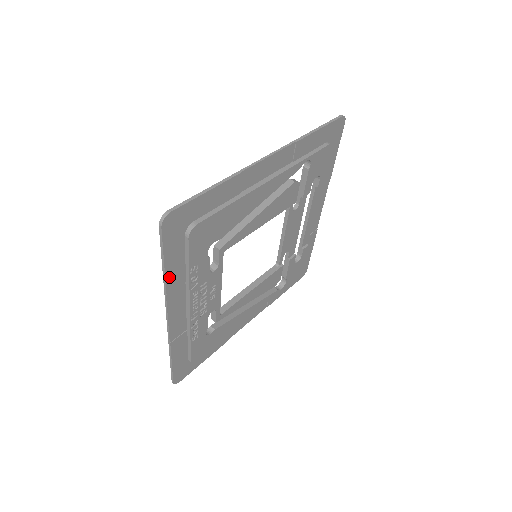
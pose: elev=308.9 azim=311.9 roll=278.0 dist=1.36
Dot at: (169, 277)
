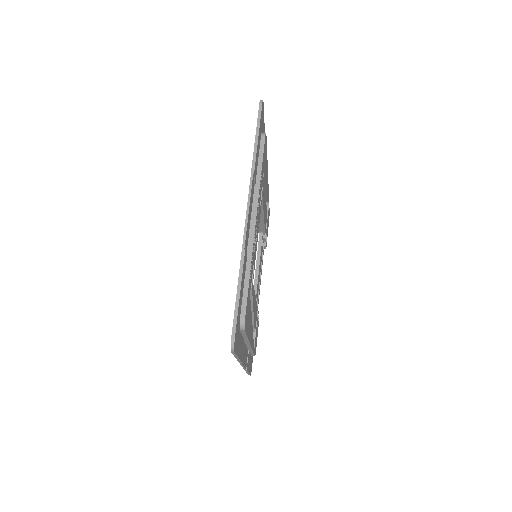
Dot at: (256, 158)
